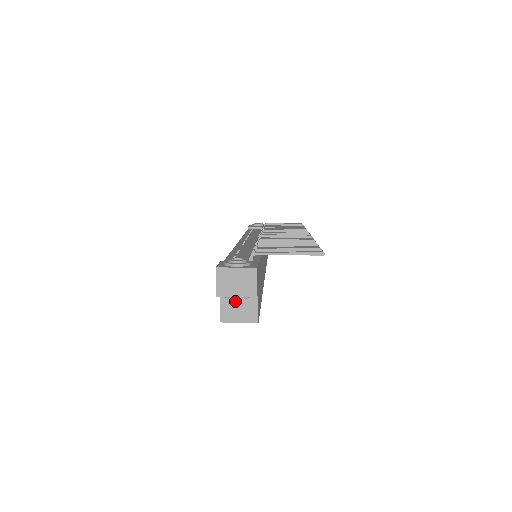
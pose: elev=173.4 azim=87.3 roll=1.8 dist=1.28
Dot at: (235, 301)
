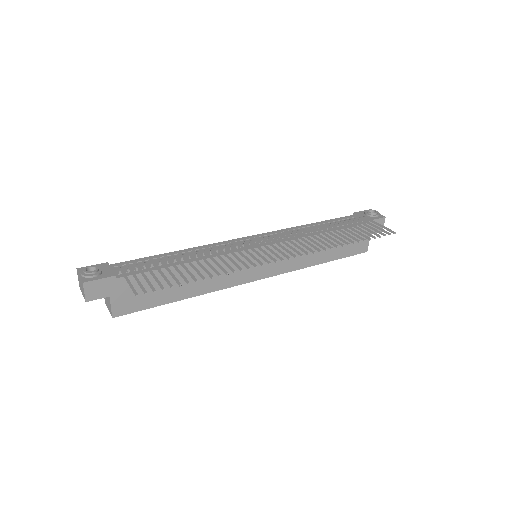
Dot at: occluded
